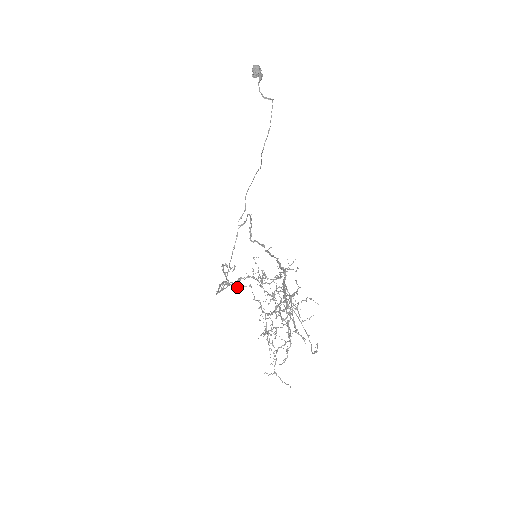
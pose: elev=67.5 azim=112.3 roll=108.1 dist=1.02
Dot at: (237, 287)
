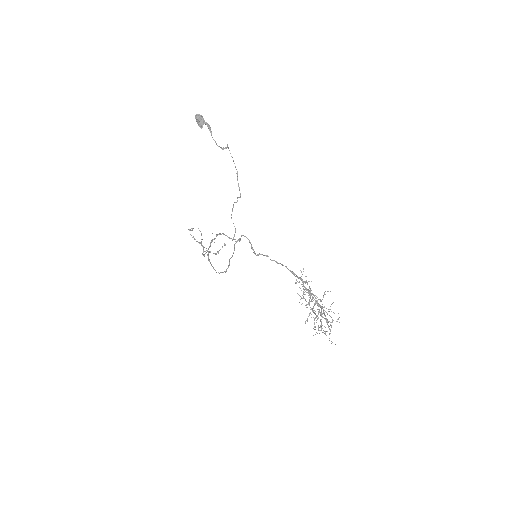
Dot at: (218, 252)
